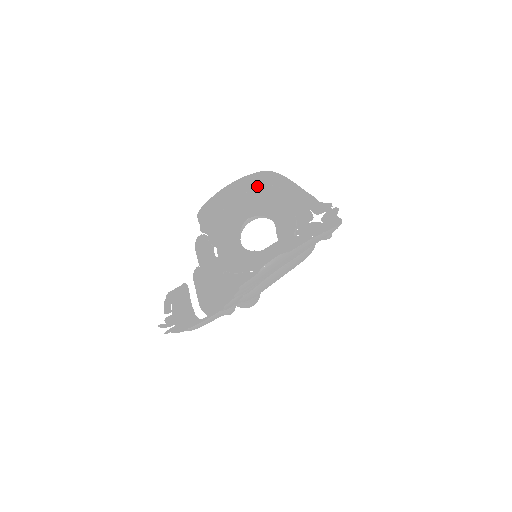
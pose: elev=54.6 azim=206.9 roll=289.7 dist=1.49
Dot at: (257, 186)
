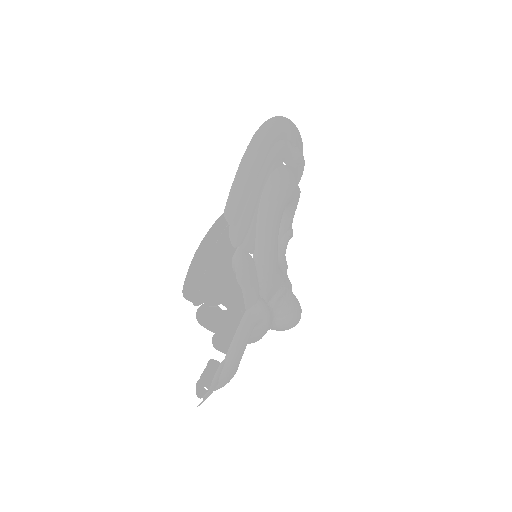
Dot at: (223, 230)
